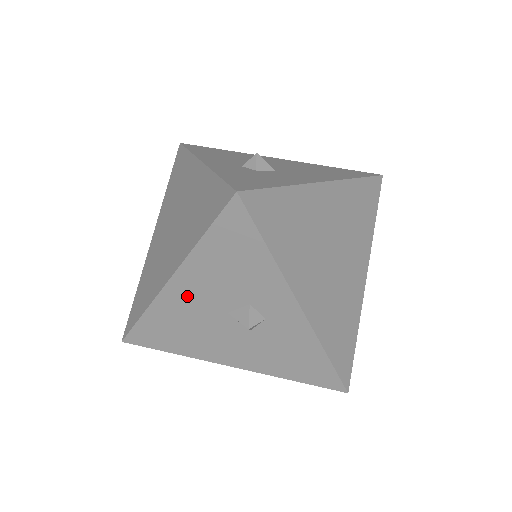
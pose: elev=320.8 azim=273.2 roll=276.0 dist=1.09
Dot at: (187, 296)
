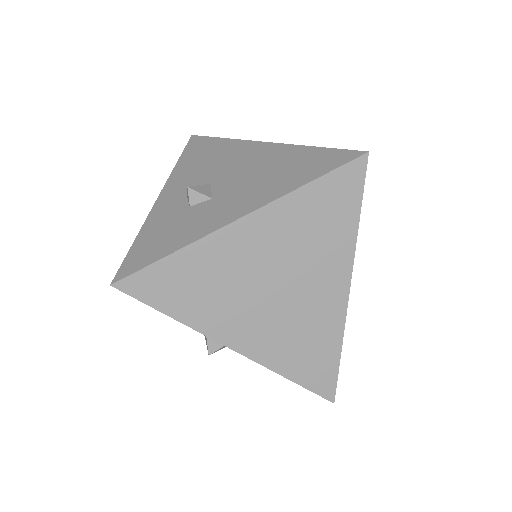
Dot at: occluded
